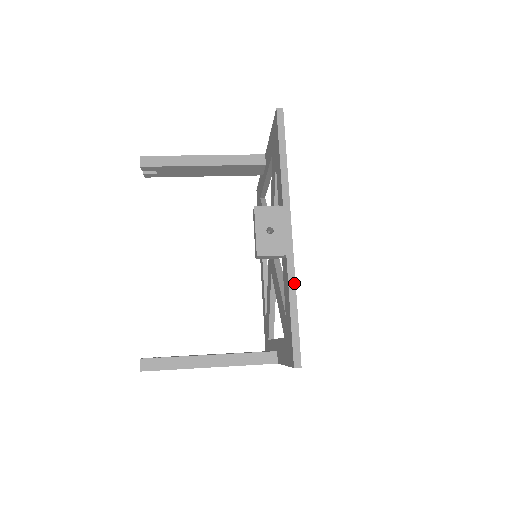
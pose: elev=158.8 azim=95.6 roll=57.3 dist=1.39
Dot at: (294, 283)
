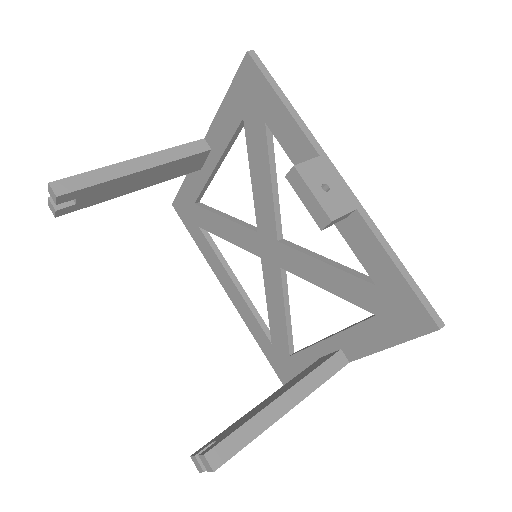
Dot at: (382, 236)
